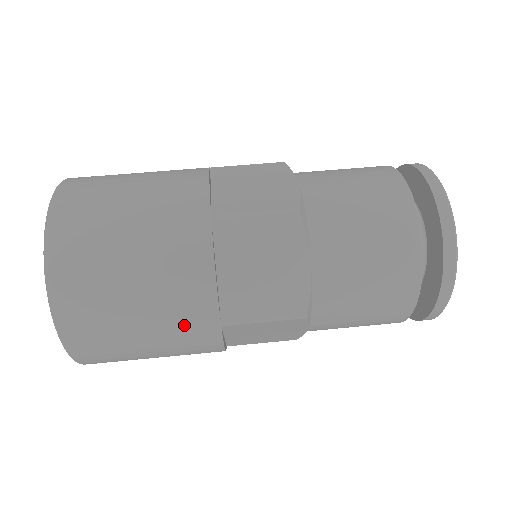
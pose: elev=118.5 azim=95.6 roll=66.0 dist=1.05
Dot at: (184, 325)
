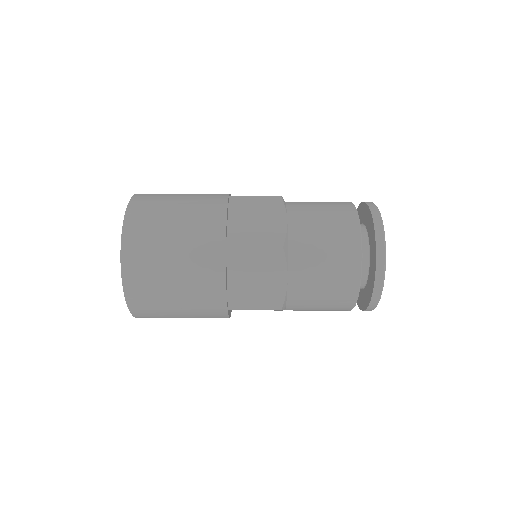
Dot at: (202, 244)
